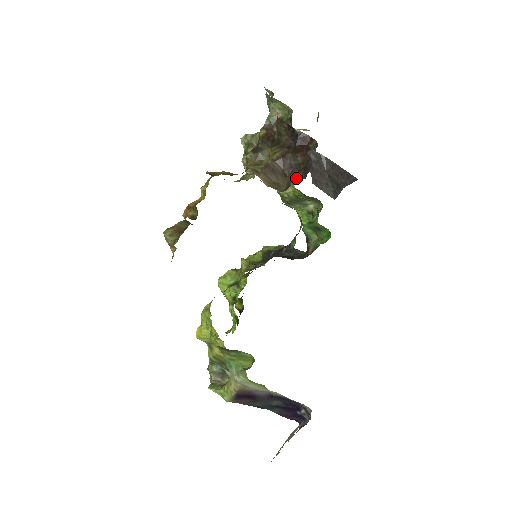
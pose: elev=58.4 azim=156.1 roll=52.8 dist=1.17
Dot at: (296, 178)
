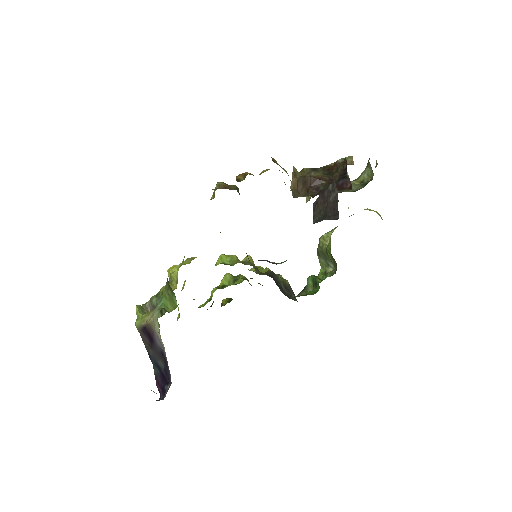
Dot at: (310, 195)
